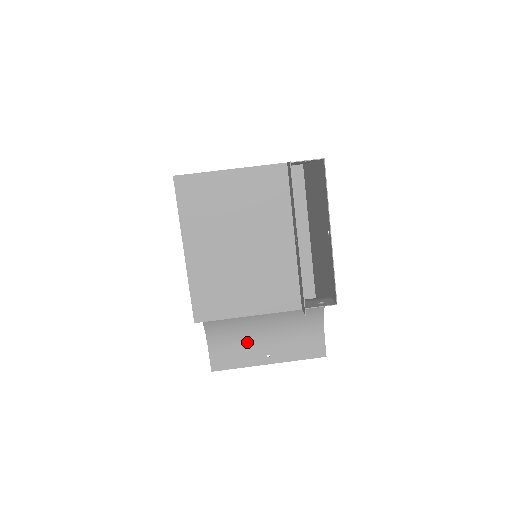
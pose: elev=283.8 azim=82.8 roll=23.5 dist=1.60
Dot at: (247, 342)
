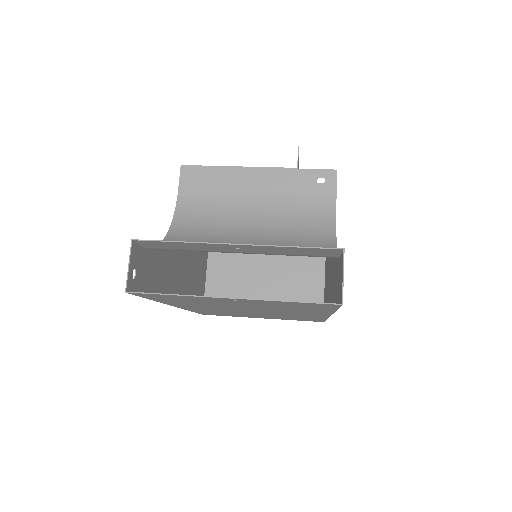
Dot at: (210, 251)
